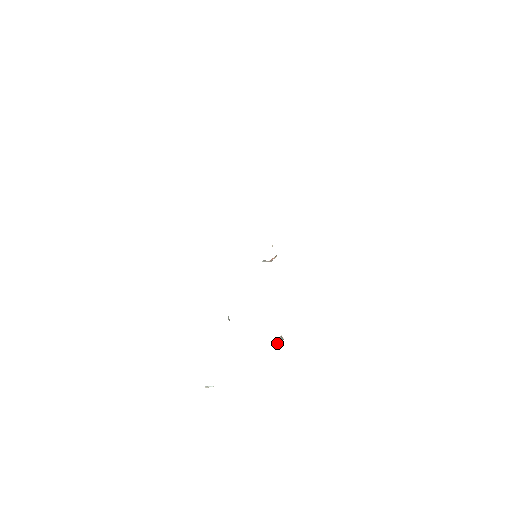
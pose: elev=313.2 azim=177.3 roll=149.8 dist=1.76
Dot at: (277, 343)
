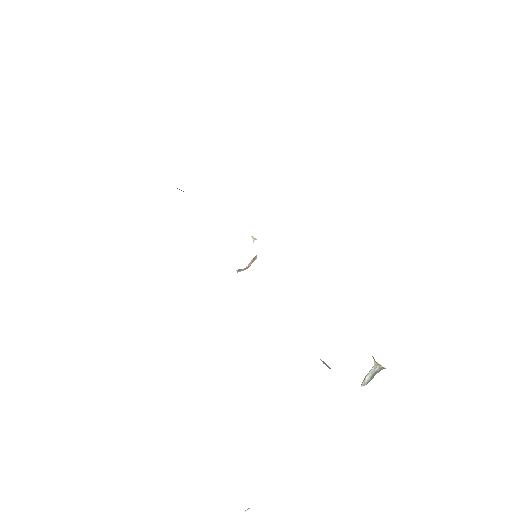
Dot at: (368, 382)
